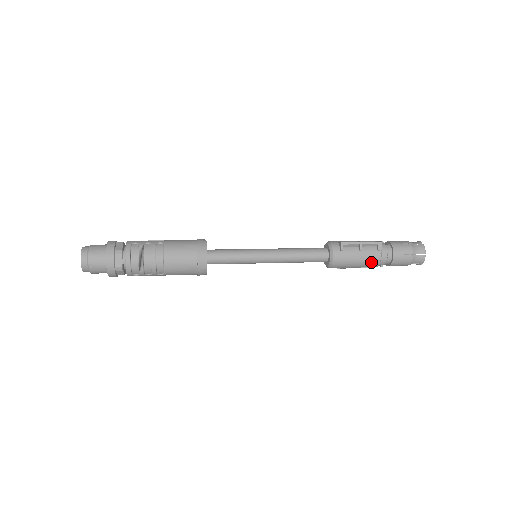
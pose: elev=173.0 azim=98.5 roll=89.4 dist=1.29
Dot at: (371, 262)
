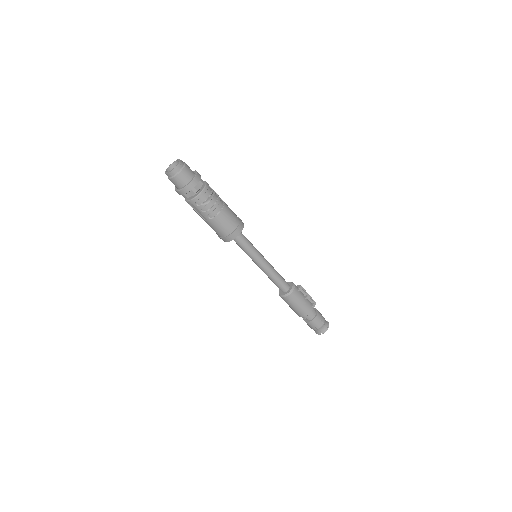
Dot at: (306, 310)
